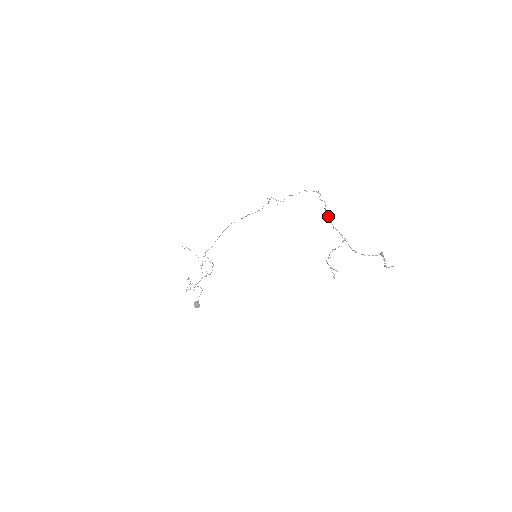
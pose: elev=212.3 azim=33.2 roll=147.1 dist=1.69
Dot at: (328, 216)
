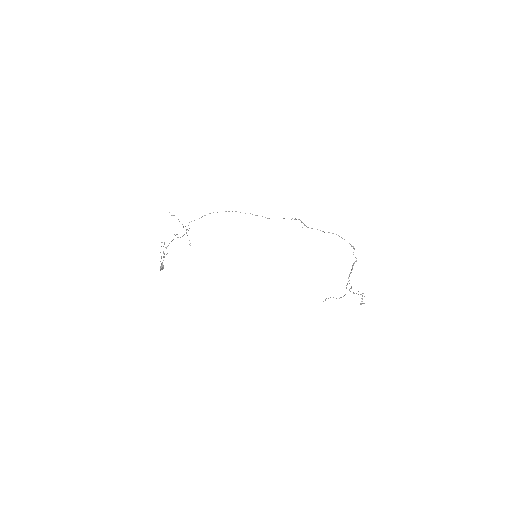
Dot at: occluded
